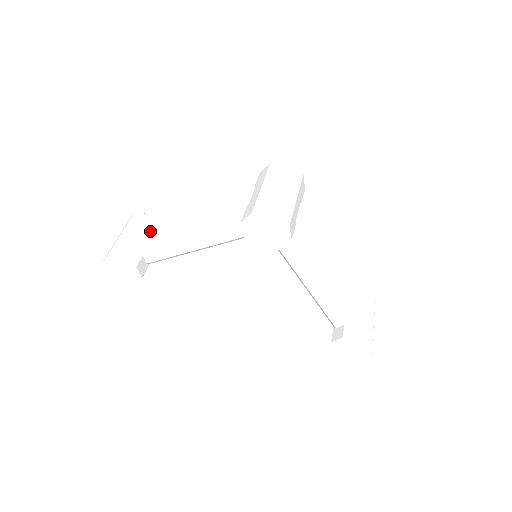
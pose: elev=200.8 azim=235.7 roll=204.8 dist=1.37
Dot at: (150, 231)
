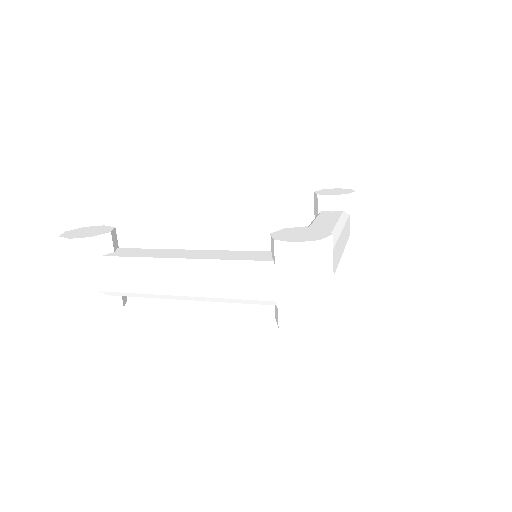
Dot at: (127, 285)
